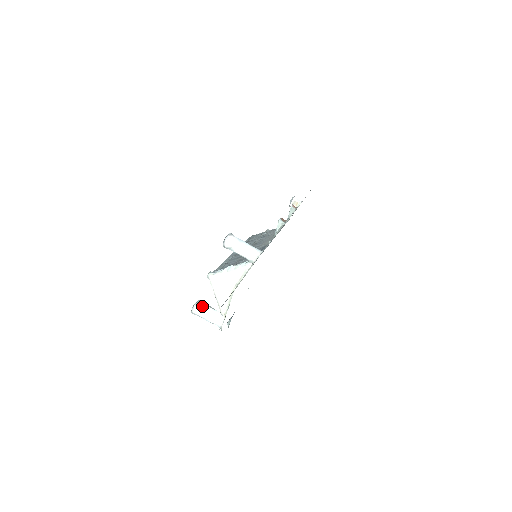
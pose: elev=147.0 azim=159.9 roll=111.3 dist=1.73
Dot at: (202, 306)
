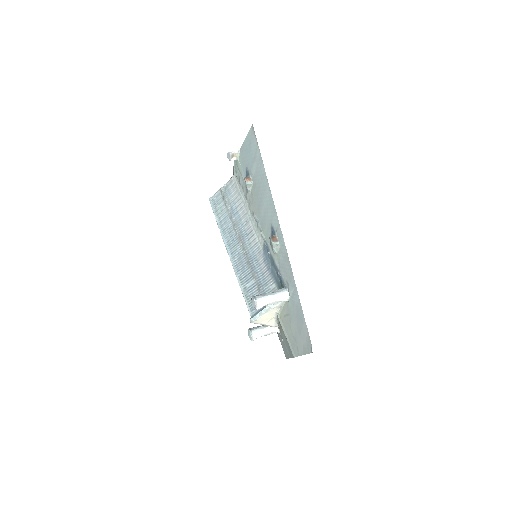
Dot at: (257, 333)
